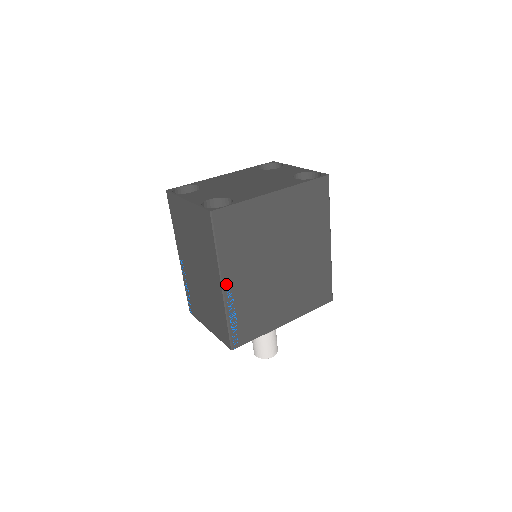
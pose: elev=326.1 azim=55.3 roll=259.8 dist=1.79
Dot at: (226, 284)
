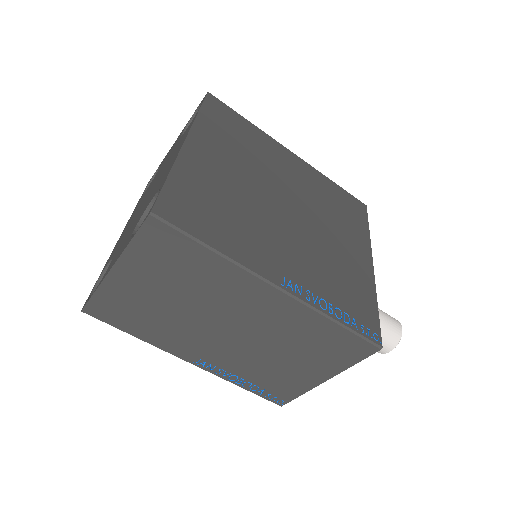
Dot at: (278, 281)
